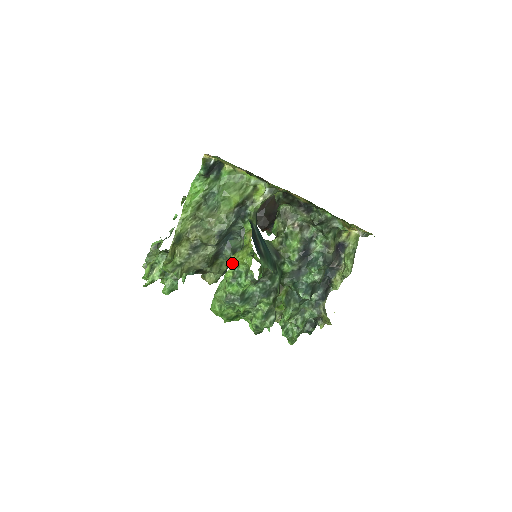
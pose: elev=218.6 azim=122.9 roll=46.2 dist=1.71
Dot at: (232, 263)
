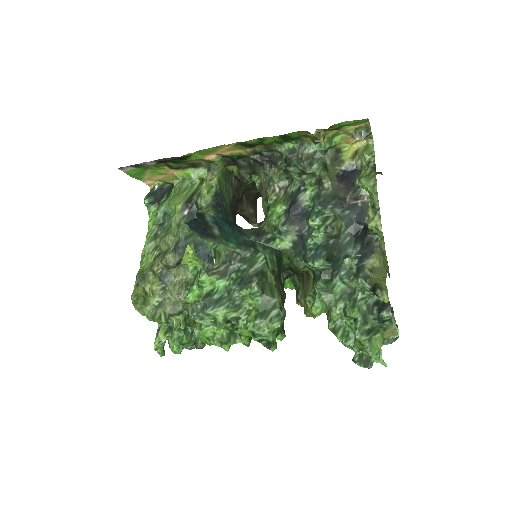
Dot at: (187, 267)
